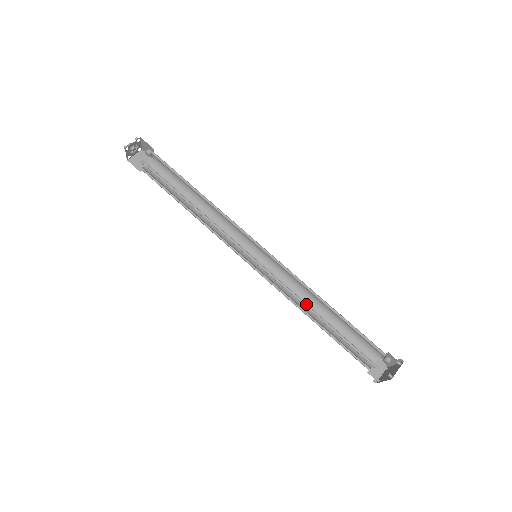
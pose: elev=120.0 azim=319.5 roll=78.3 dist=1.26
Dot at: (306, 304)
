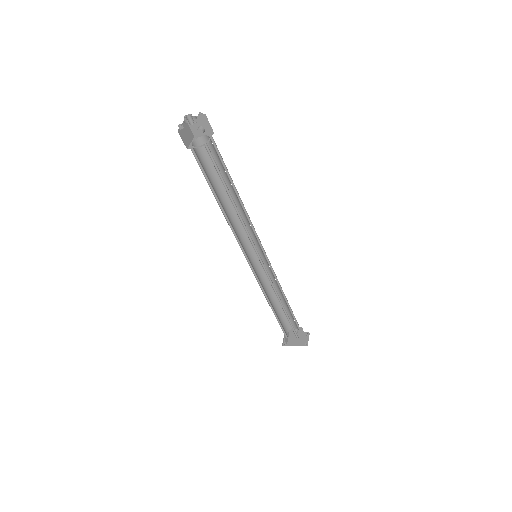
Dot at: (279, 298)
